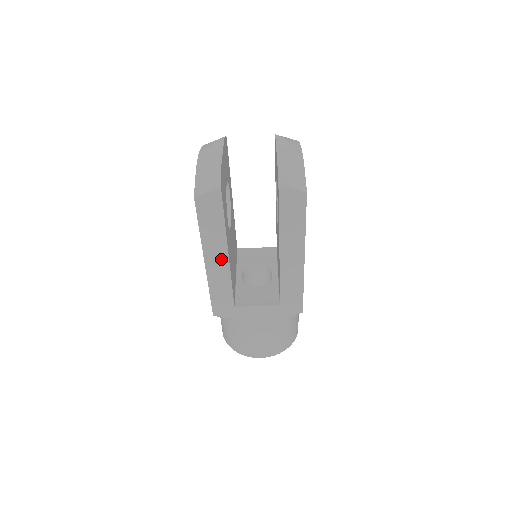
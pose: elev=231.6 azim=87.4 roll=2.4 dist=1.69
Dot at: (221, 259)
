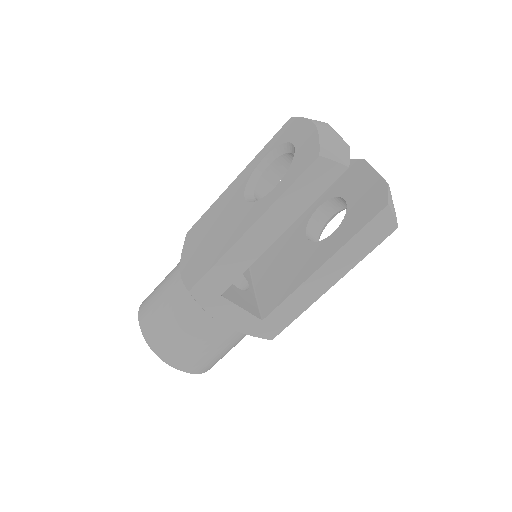
Dot at: (268, 235)
